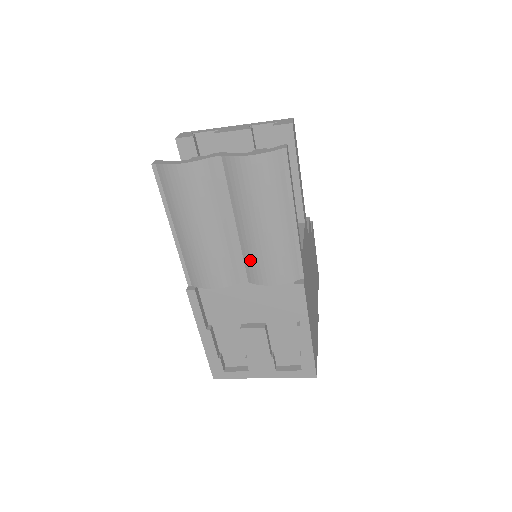
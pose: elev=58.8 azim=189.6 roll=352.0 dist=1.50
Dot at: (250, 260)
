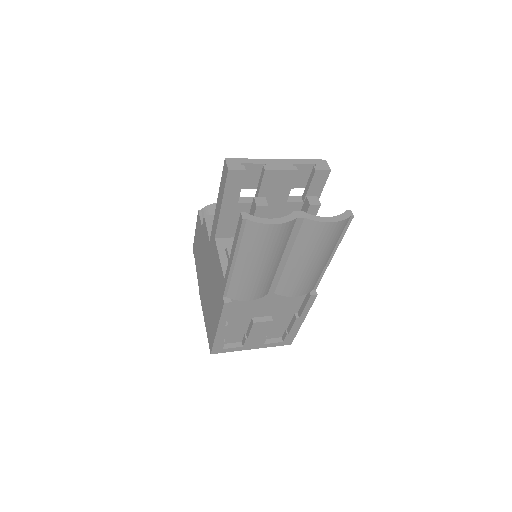
Dot at: (286, 282)
